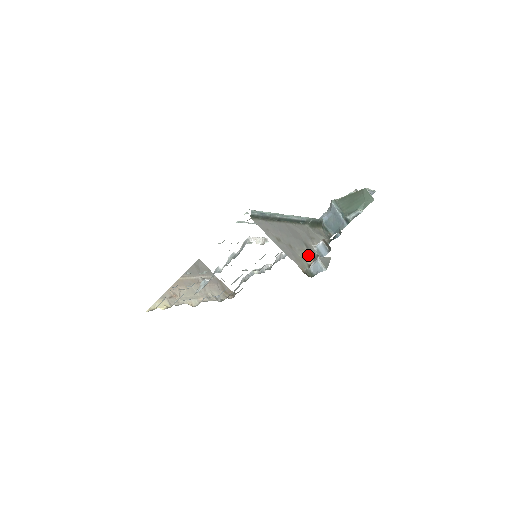
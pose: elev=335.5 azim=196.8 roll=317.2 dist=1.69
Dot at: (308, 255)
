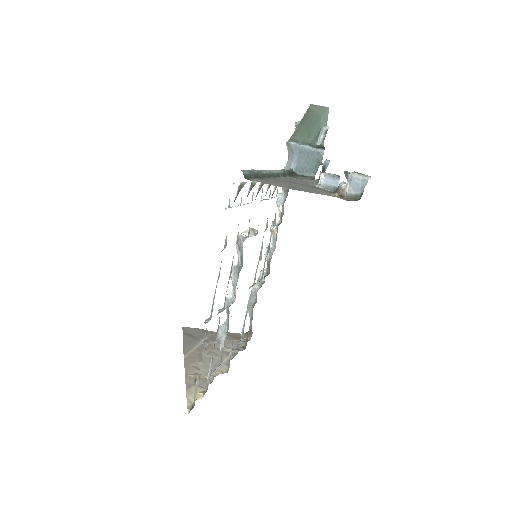
Dot at: (325, 192)
